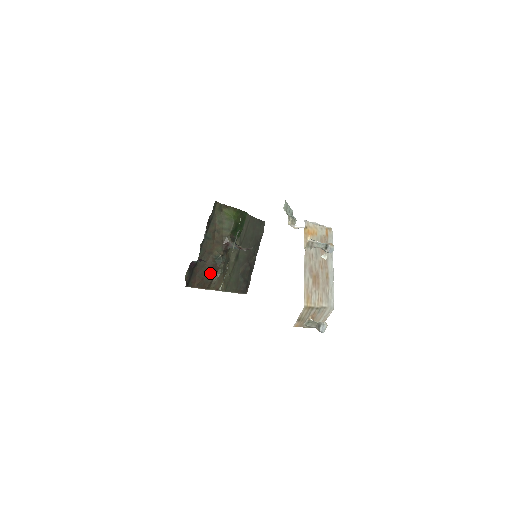
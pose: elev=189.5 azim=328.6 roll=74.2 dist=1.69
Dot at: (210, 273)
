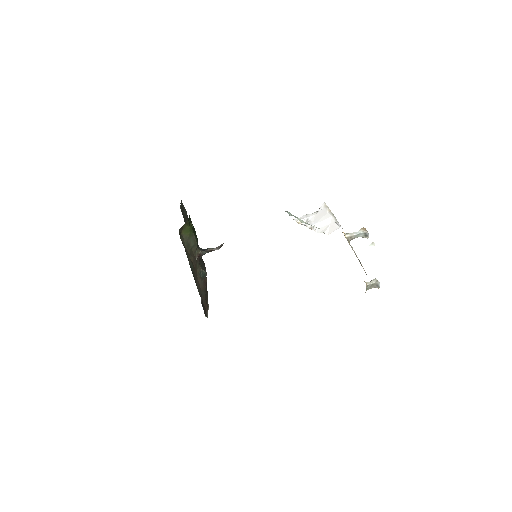
Dot at: (205, 290)
